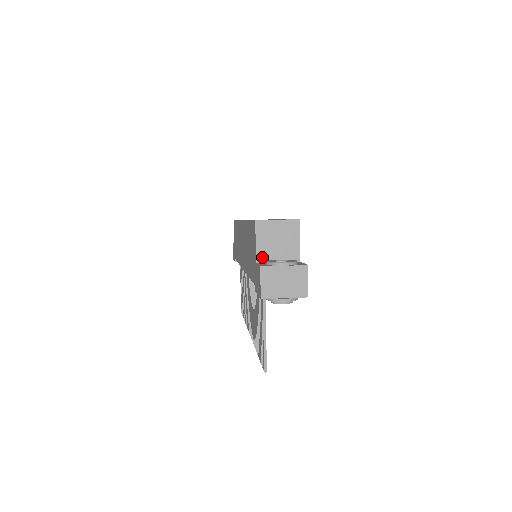
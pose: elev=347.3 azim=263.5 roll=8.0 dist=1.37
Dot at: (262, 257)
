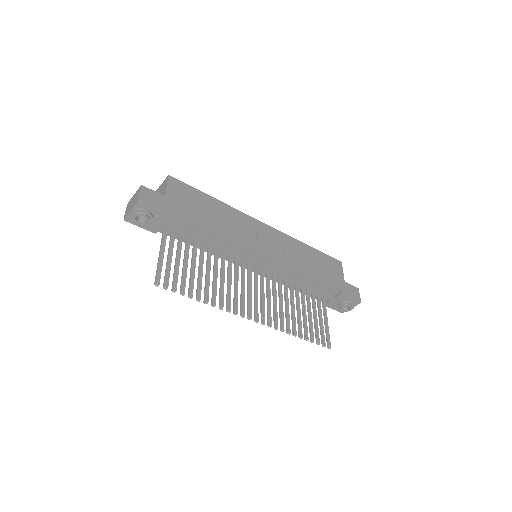
Dot at: occluded
